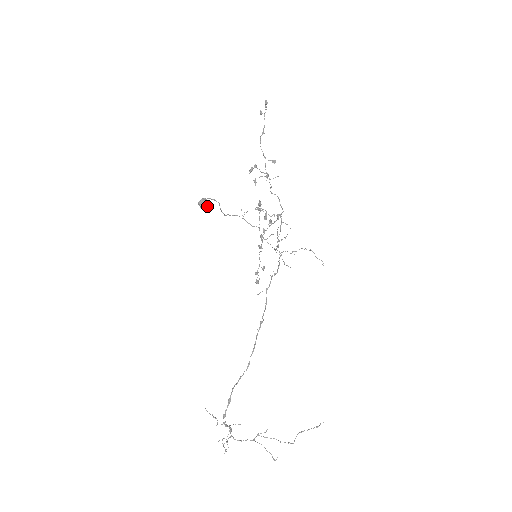
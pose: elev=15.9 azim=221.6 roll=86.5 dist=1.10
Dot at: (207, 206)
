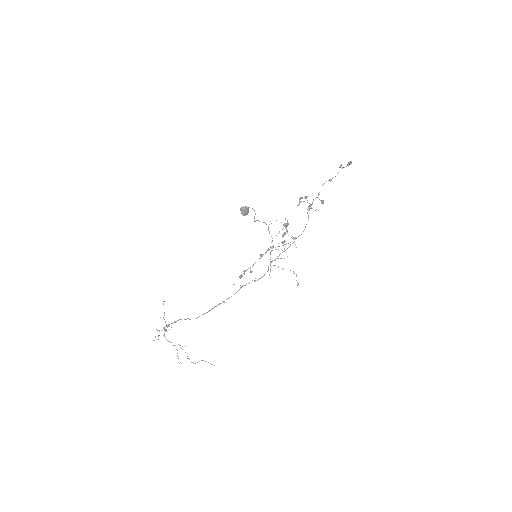
Dot at: (245, 214)
